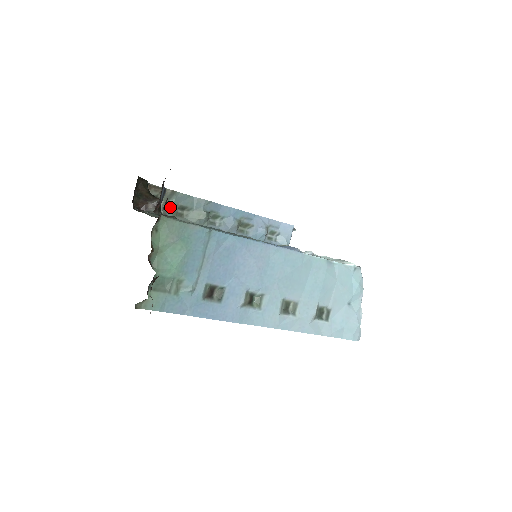
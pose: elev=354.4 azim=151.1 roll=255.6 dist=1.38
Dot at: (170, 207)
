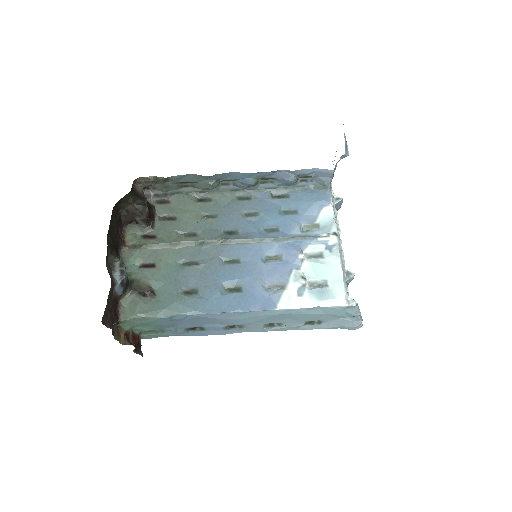
Dot at: (170, 186)
